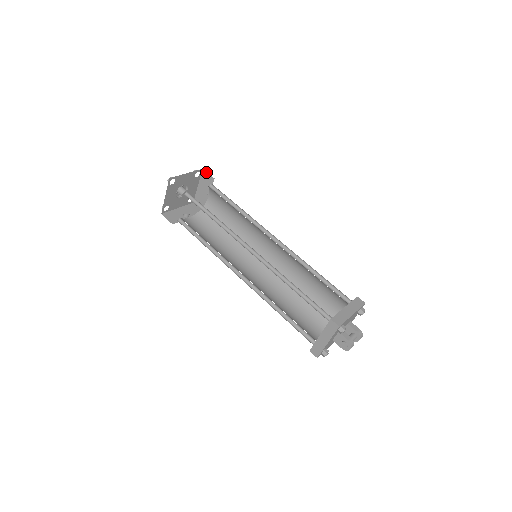
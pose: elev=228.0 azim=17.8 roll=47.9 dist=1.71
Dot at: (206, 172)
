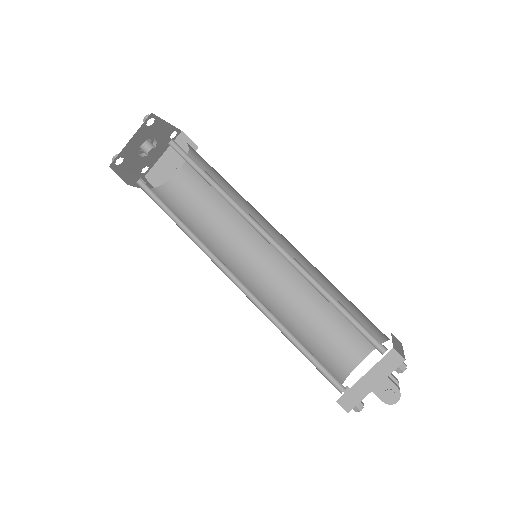
Dot at: (187, 136)
